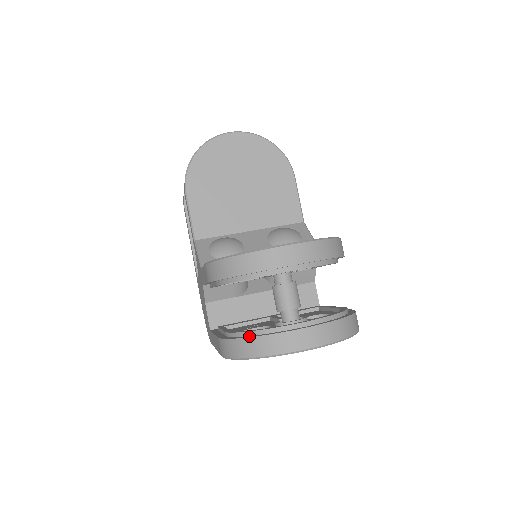
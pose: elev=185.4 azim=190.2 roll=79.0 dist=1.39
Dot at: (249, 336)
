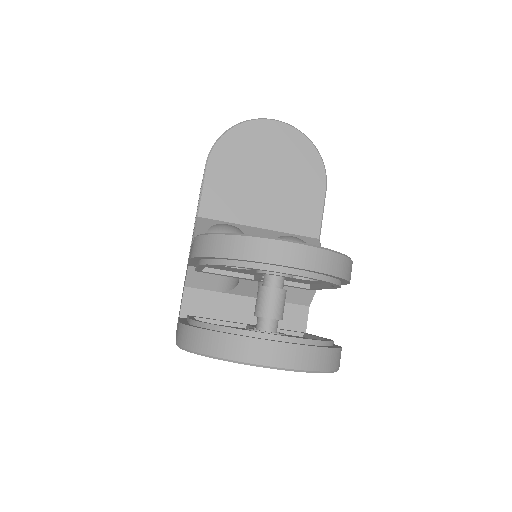
Dot at: (212, 329)
